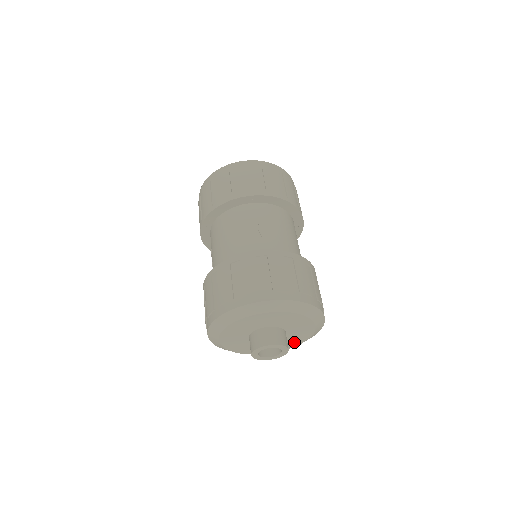
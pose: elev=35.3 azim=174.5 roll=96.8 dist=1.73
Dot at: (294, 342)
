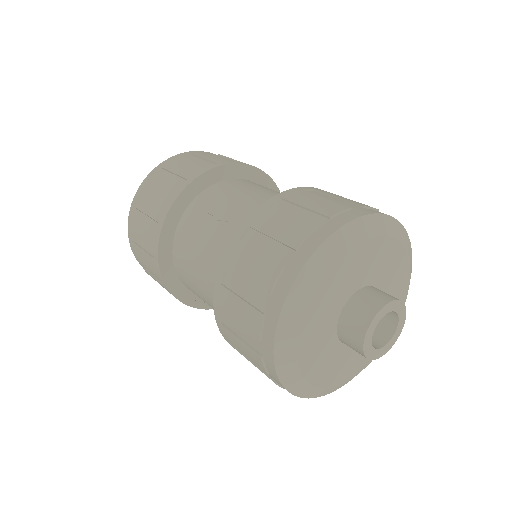
Dot at: (399, 291)
